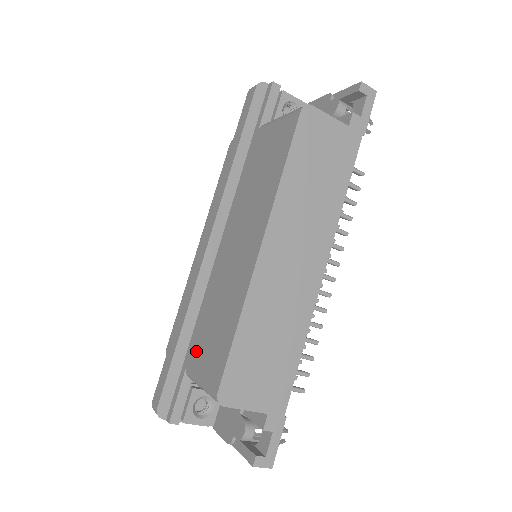
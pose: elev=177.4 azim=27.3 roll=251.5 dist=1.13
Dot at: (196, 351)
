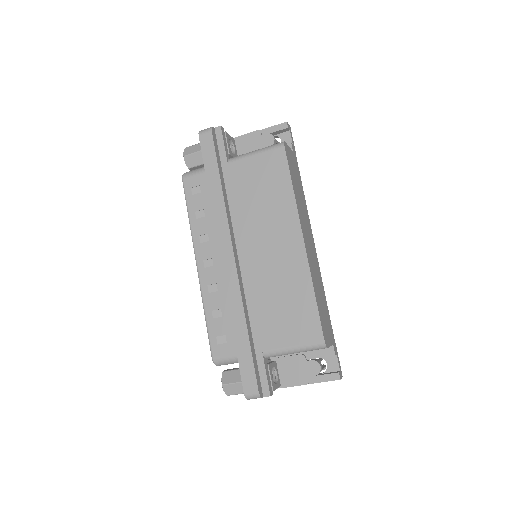
Dot at: (269, 334)
